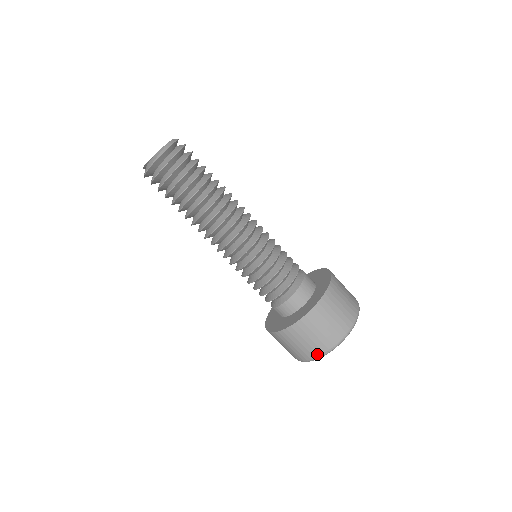
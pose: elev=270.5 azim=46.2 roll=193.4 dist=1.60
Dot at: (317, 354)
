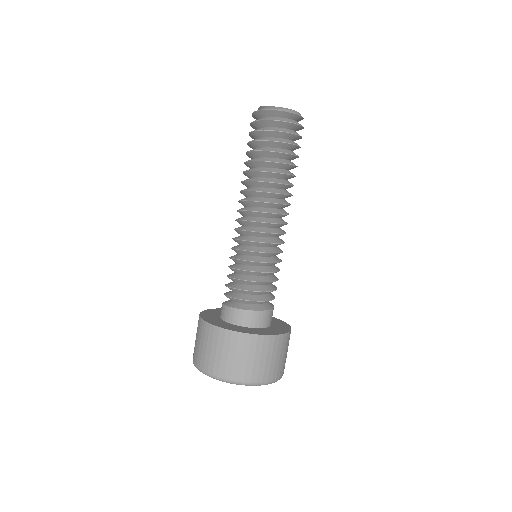
Dot at: (212, 371)
